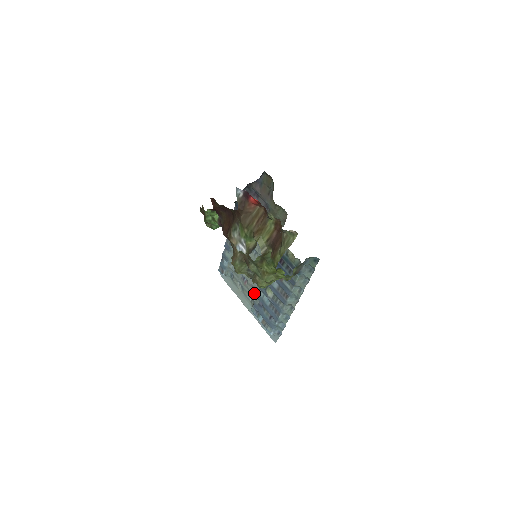
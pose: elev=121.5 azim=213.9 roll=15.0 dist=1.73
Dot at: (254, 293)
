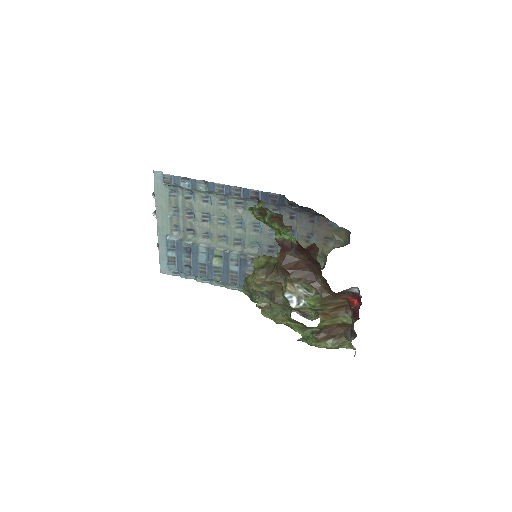
Dot at: (188, 233)
